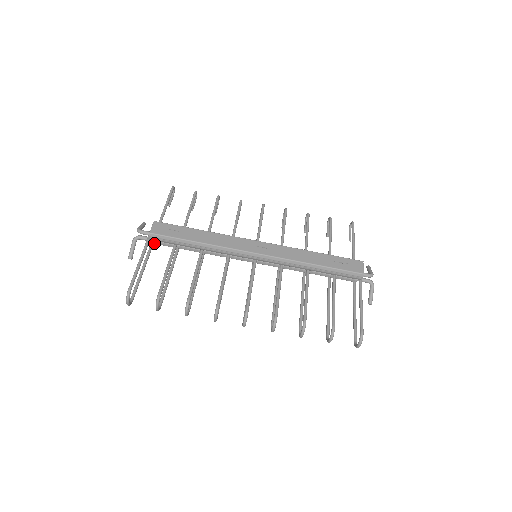
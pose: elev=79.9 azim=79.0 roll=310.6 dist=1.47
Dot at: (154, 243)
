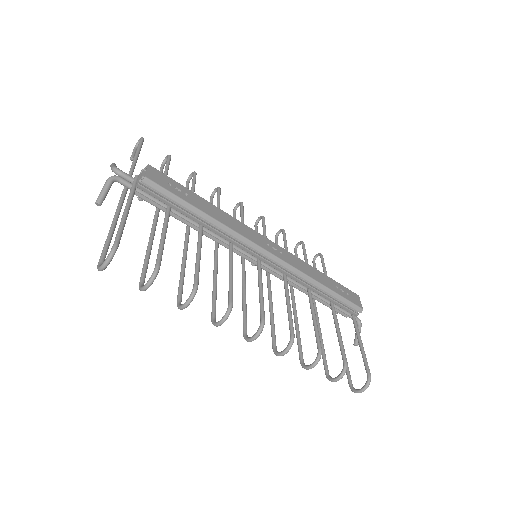
Dot at: (138, 194)
